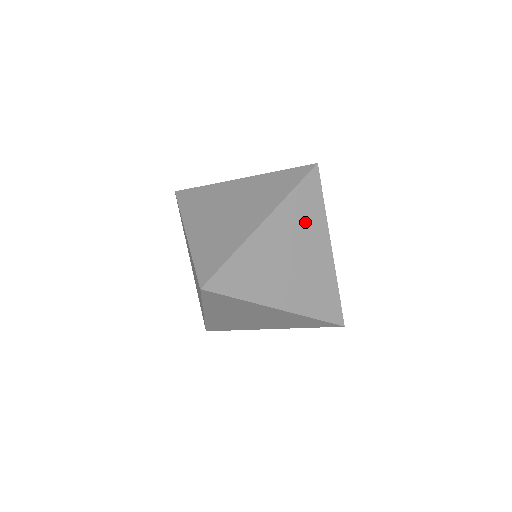
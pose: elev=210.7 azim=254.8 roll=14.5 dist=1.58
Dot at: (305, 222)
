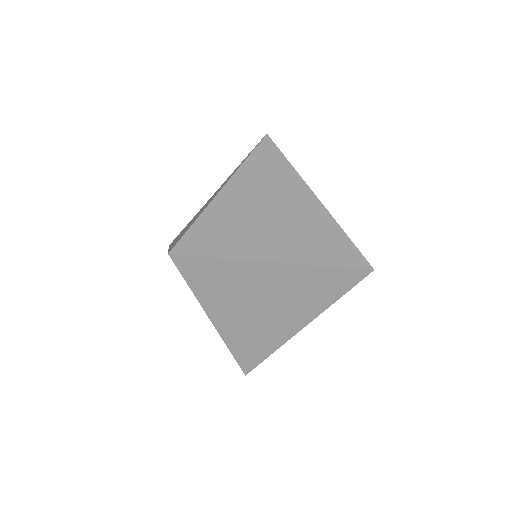
Dot at: (273, 180)
